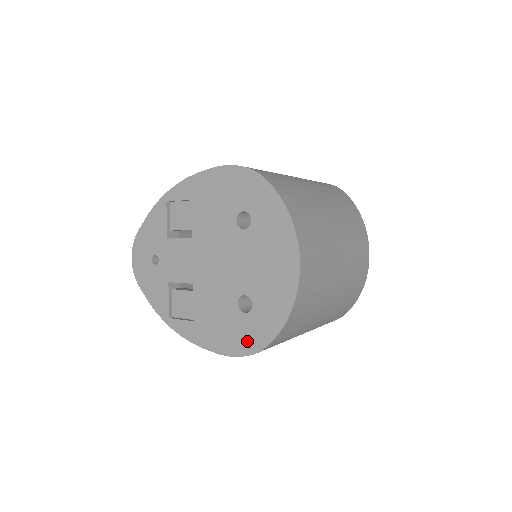
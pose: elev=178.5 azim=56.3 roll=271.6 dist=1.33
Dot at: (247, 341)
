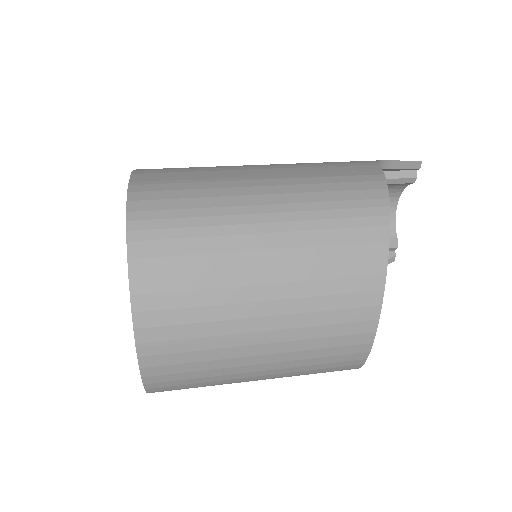
Dot at: occluded
